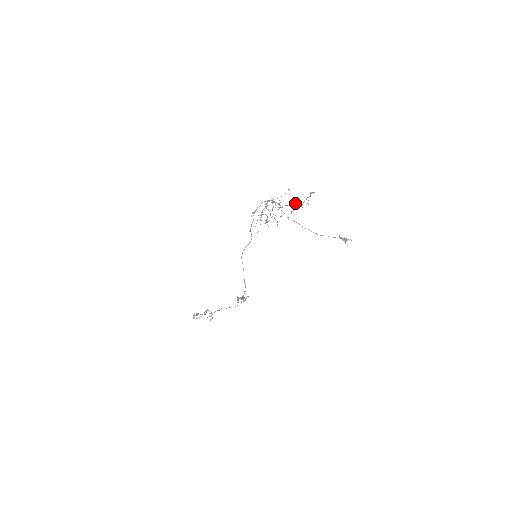
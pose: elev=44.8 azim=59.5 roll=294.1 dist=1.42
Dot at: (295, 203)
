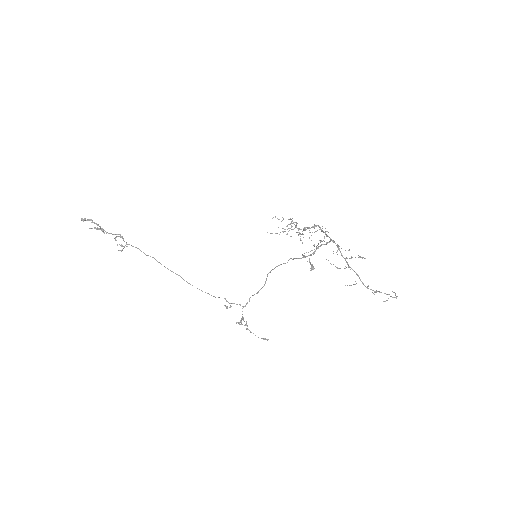
Dot at: occluded
